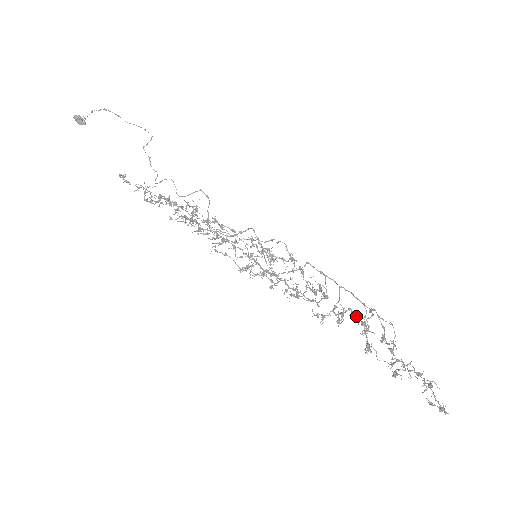
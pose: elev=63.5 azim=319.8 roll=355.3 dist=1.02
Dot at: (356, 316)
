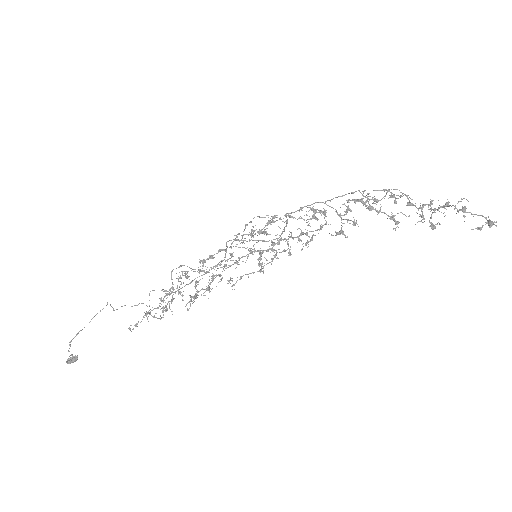
Dot at: occluded
